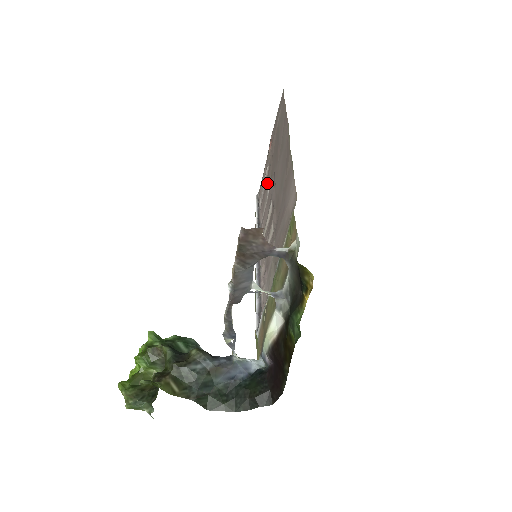
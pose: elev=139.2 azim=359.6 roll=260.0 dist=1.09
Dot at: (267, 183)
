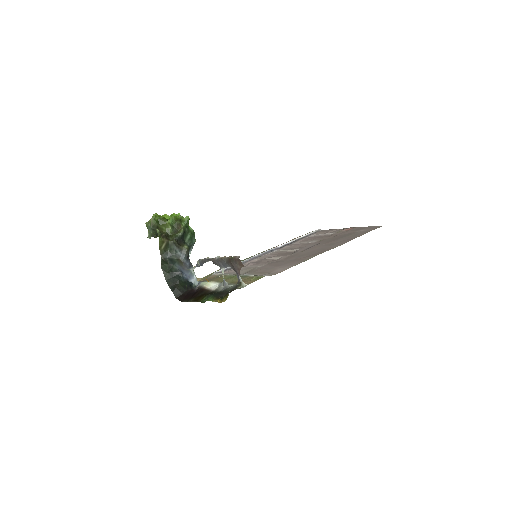
Dot at: (319, 238)
